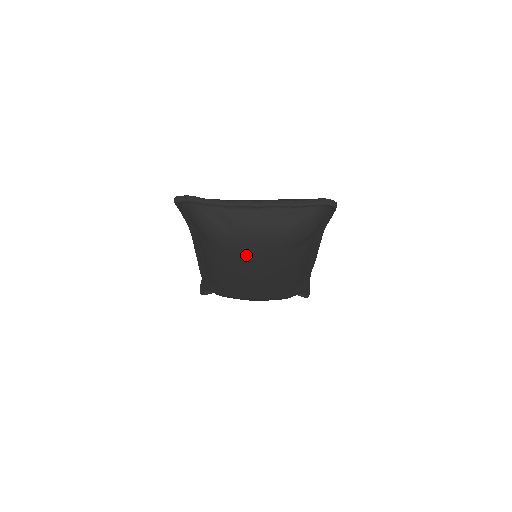
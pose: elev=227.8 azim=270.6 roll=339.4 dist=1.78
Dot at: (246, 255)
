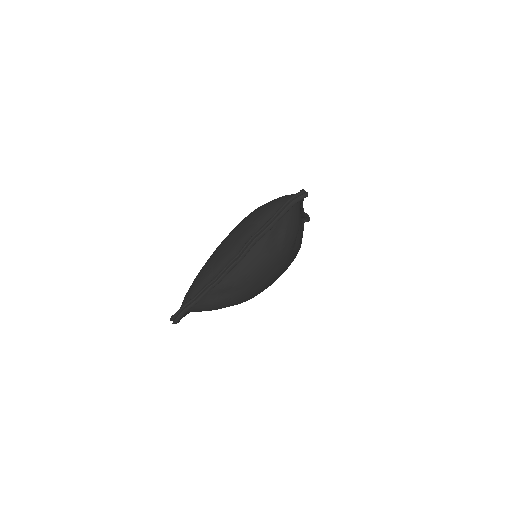
Dot at: (263, 287)
